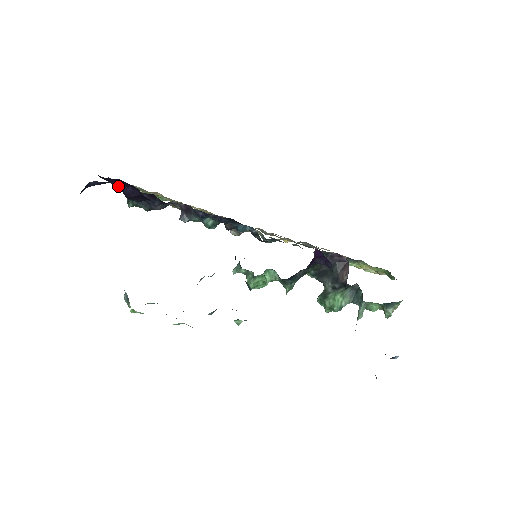
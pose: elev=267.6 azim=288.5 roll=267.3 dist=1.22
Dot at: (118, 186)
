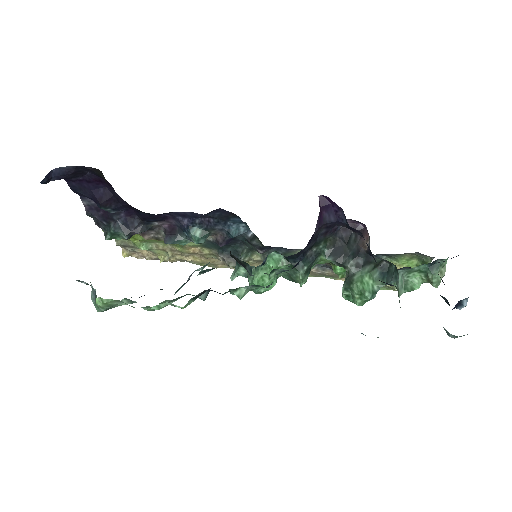
Dot at: (89, 193)
